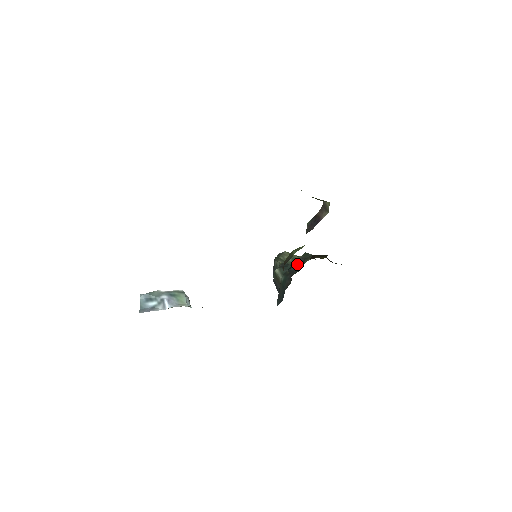
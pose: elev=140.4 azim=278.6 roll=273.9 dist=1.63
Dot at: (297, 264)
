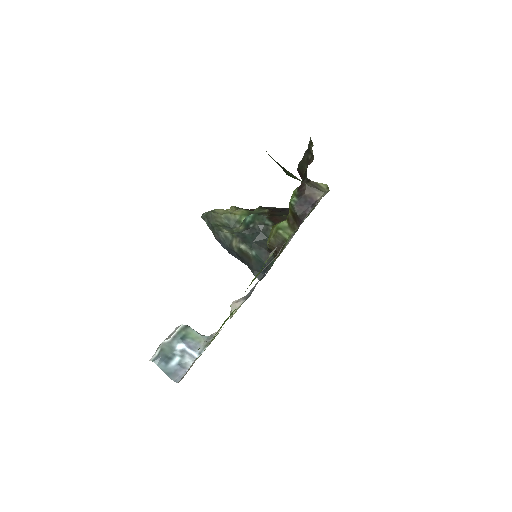
Dot at: (259, 232)
